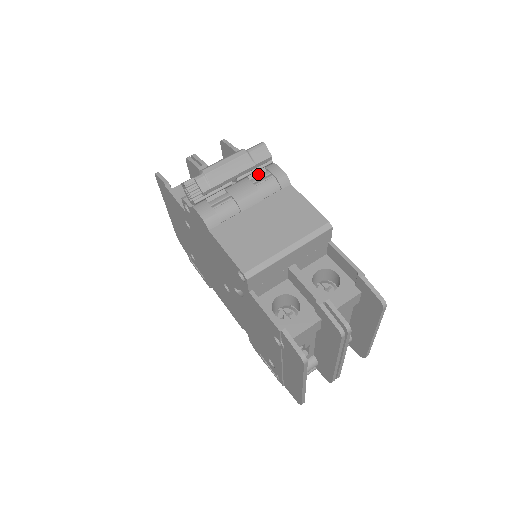
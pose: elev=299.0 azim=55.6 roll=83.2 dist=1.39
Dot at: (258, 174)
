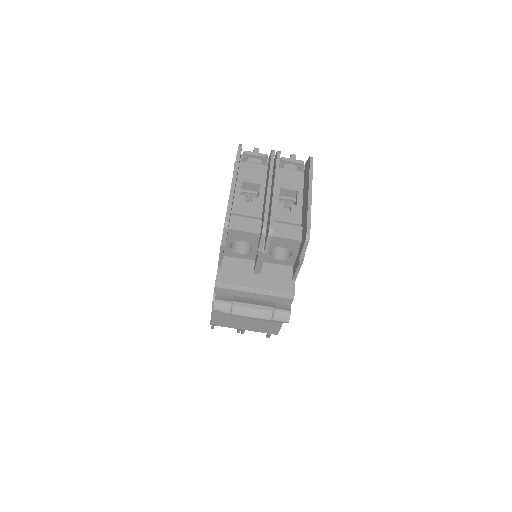
Dot at: occluded
